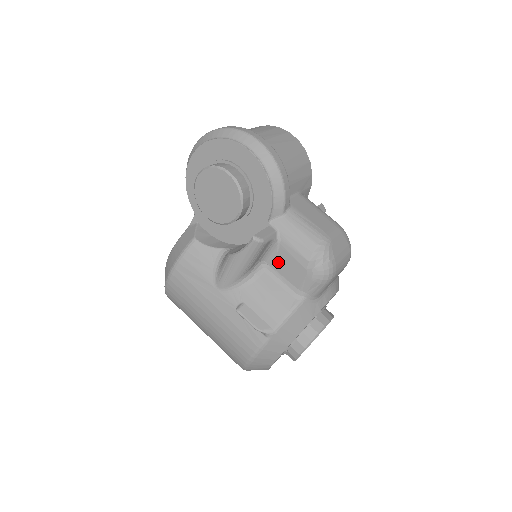
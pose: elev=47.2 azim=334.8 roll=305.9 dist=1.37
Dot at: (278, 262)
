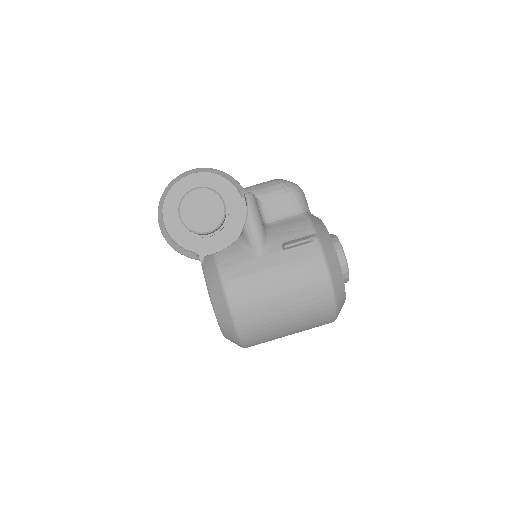
Dot at: (271, 211)
